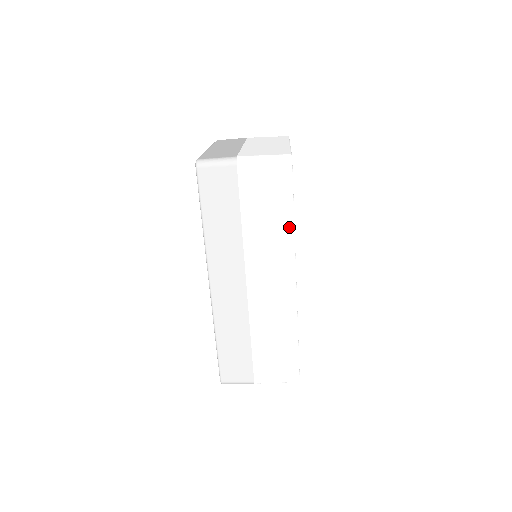
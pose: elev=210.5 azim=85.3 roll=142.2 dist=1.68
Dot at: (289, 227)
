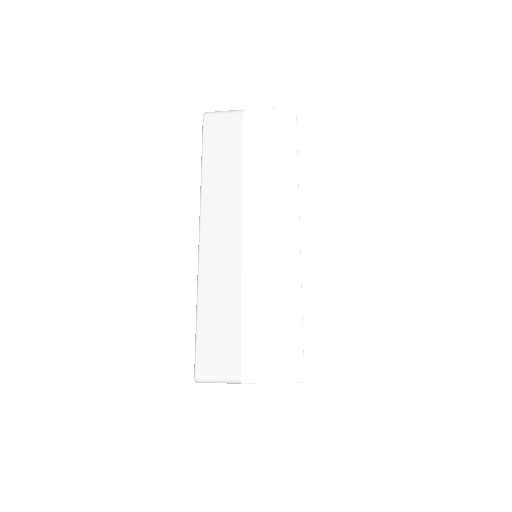
Dot at: (292, 171)
